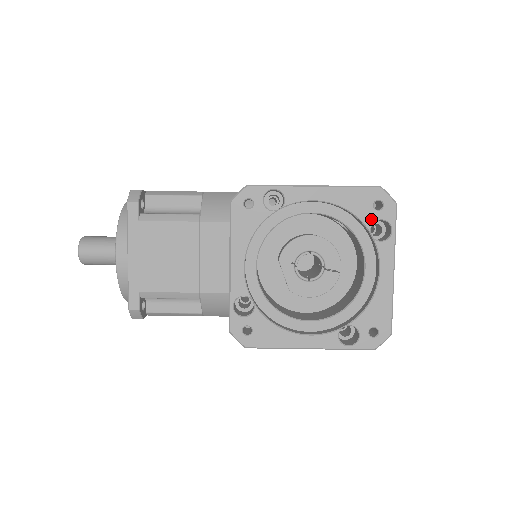
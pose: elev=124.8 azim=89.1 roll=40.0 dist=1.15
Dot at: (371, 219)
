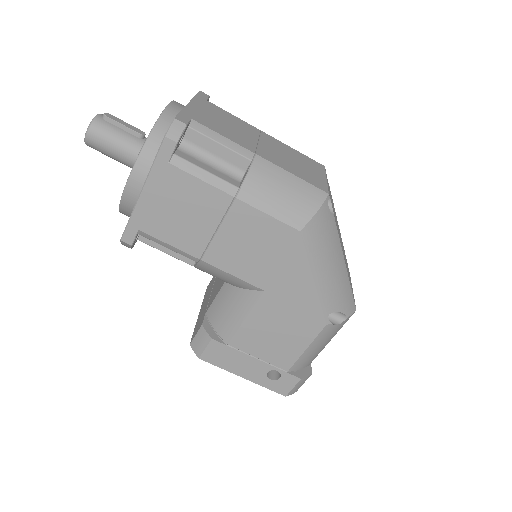
Dot at: occluded
